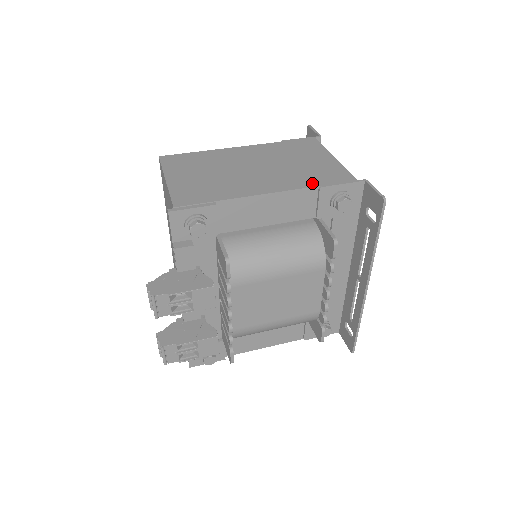
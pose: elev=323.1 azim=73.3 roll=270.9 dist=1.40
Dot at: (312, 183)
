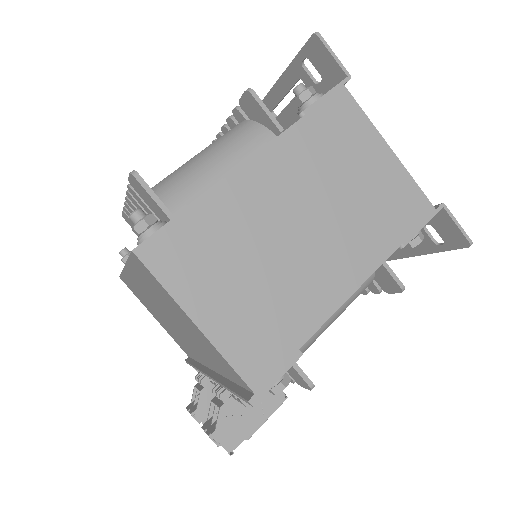
Dot at: (391, 242)
